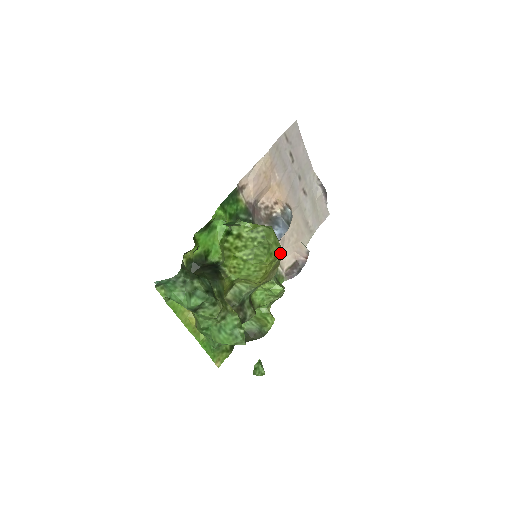
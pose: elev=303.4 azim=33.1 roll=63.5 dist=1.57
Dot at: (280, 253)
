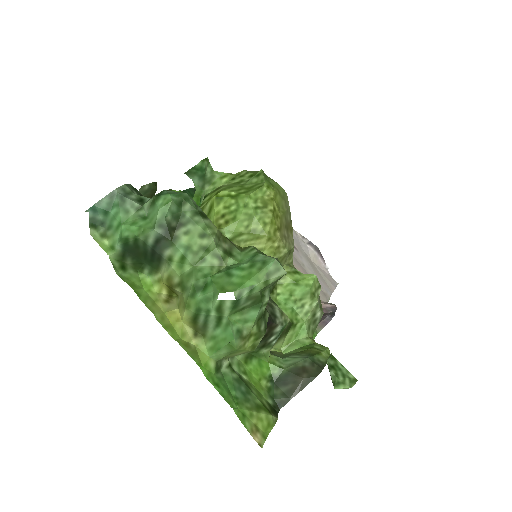
Dot at: (285, 197)
